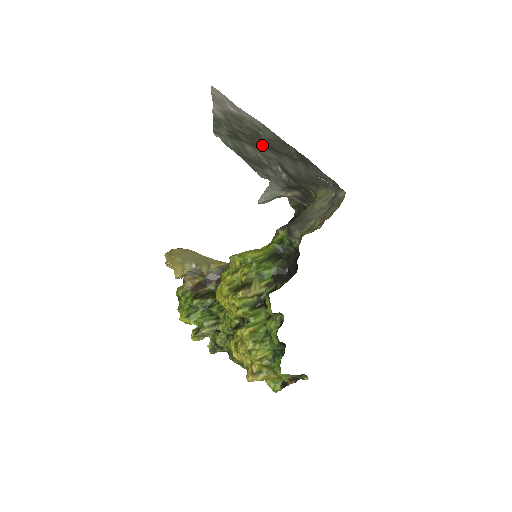
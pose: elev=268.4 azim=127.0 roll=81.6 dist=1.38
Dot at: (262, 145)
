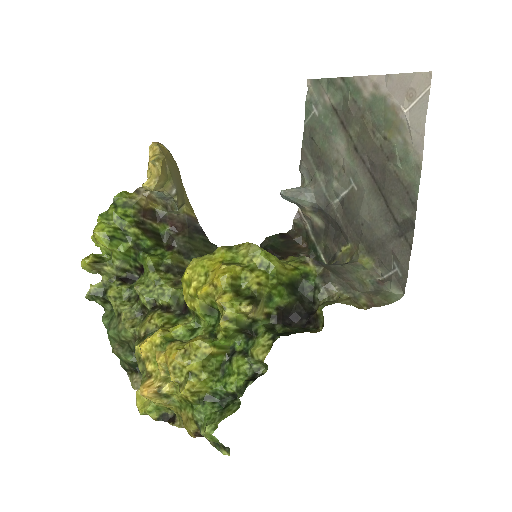
Dot at: (369, 164)
